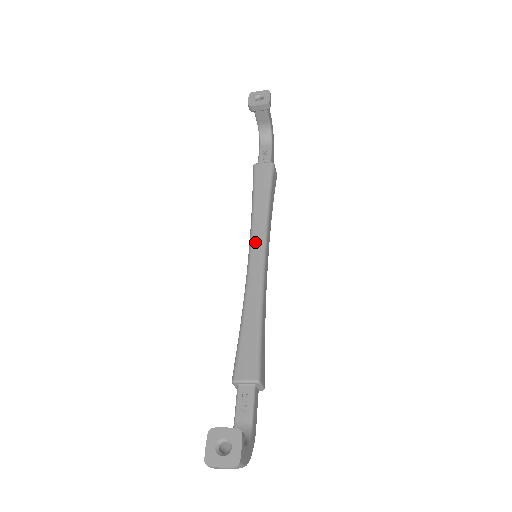
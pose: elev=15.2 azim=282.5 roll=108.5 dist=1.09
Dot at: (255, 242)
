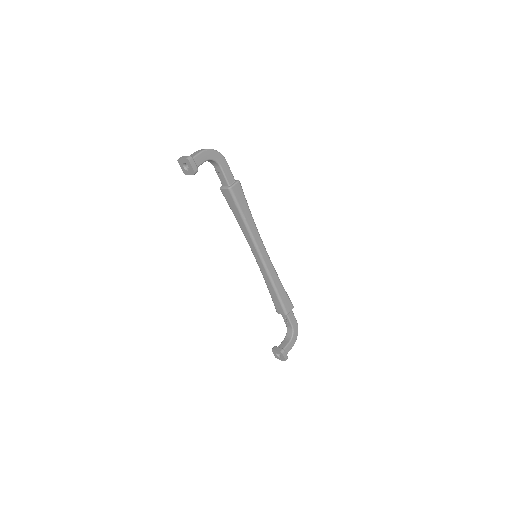
Dot at: (251, 247)
